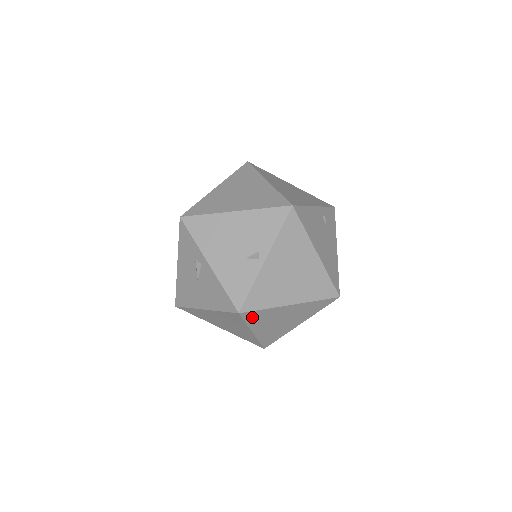
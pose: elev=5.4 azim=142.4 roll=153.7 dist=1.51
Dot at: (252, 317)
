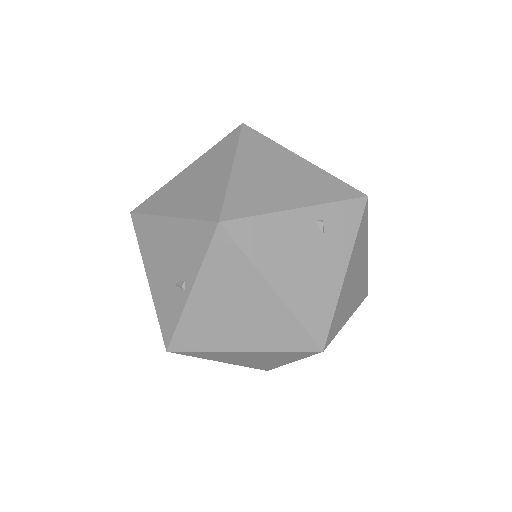
Dot at: (195, 354)
